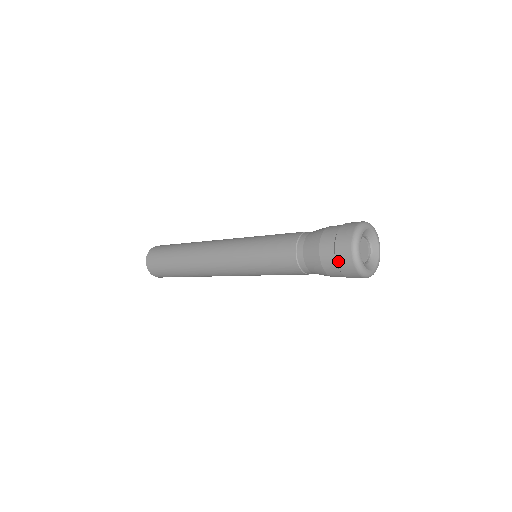
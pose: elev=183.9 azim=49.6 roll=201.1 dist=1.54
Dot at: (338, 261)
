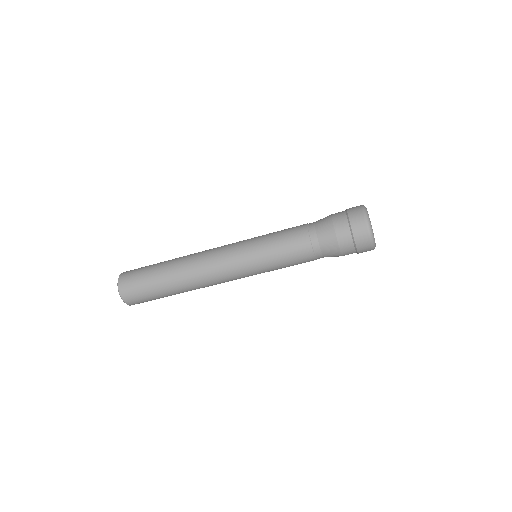
Dot at: (348, 209)
